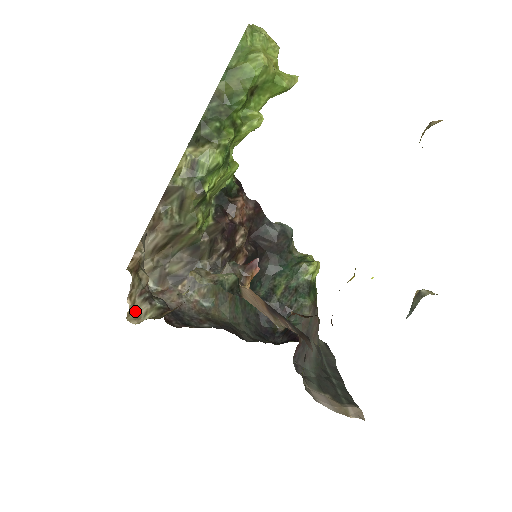
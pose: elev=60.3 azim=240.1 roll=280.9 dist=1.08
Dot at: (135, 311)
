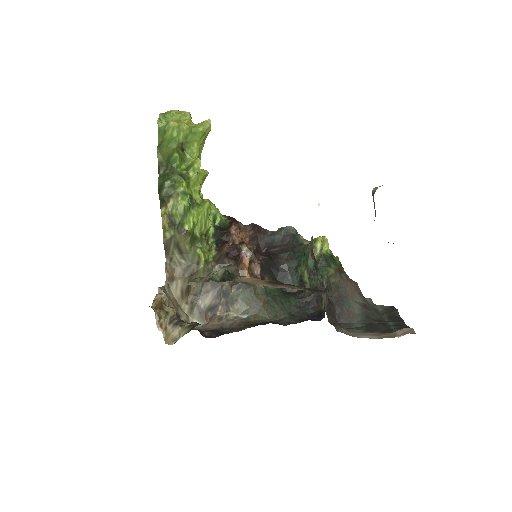
Dot at: (170, 335)
